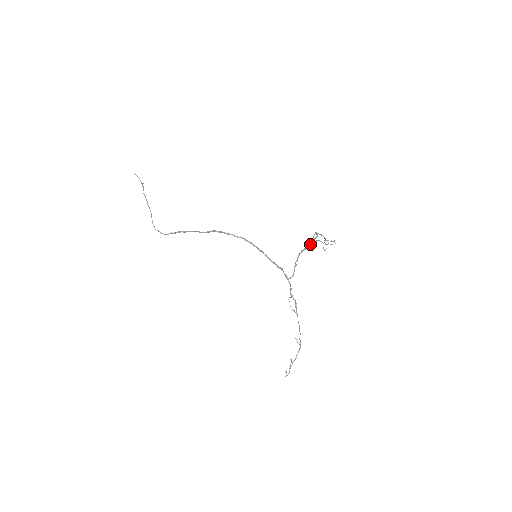
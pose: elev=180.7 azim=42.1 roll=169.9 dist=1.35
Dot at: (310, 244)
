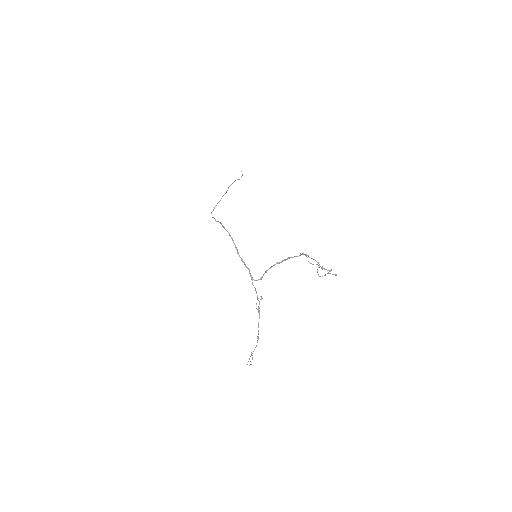
Dot at: occluded
